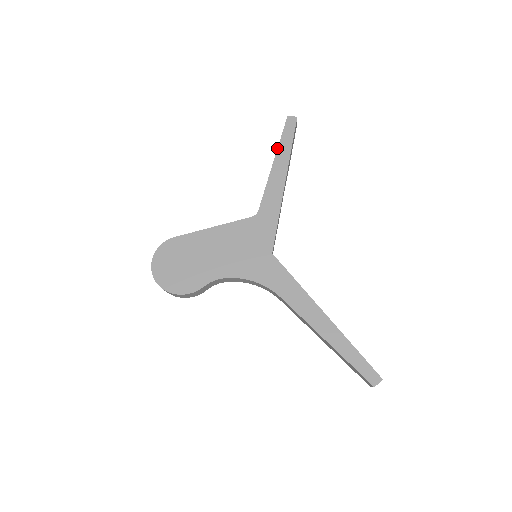
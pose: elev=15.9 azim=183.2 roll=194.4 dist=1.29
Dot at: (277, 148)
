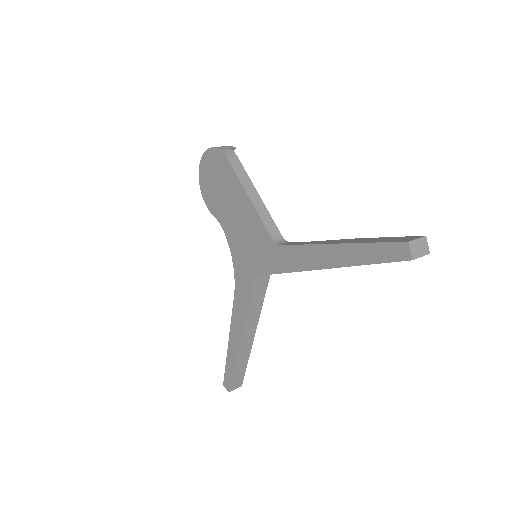
Dot at: (352, 242)
